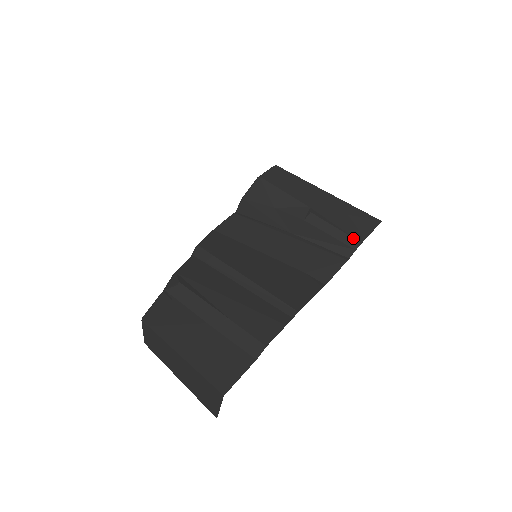
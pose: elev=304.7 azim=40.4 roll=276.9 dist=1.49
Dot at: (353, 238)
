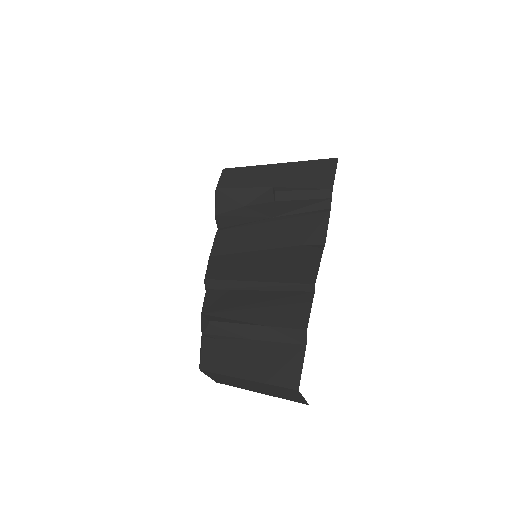
Dot at: (323, 190)
